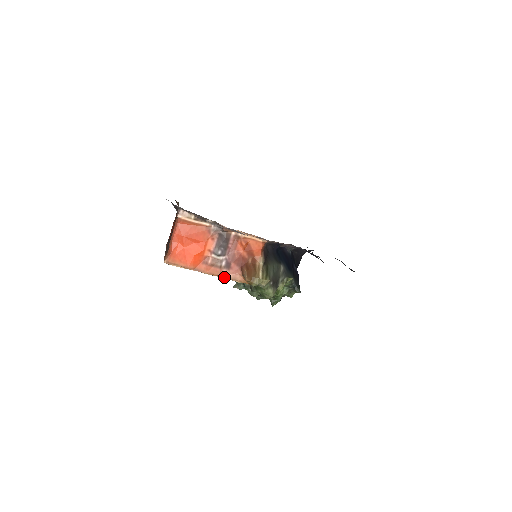
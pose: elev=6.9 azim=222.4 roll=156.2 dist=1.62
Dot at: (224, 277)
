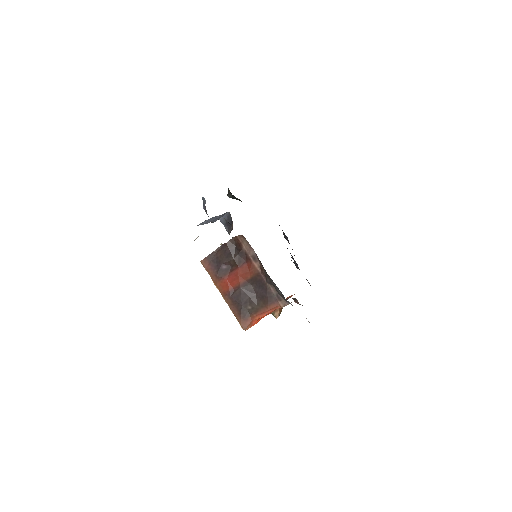
Dot at: occluded
